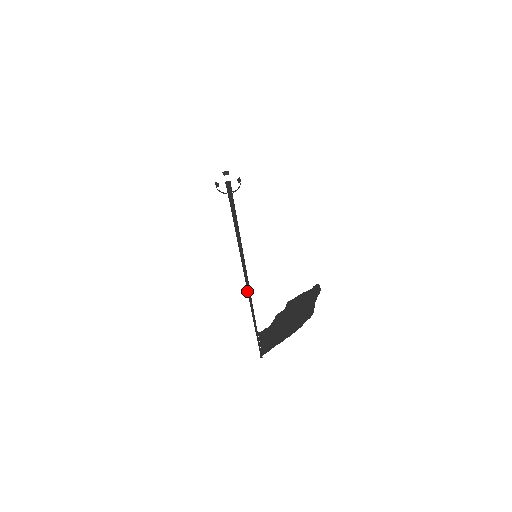
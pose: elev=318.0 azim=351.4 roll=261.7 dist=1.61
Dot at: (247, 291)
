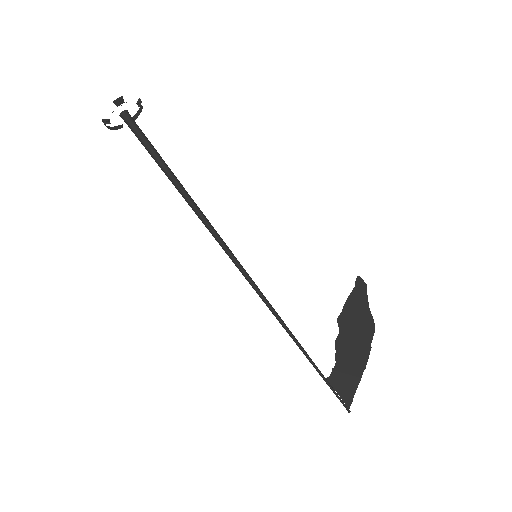
Dot at: (279, 322)
